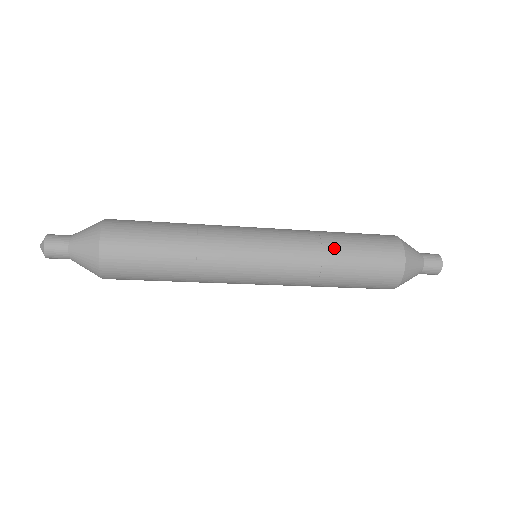
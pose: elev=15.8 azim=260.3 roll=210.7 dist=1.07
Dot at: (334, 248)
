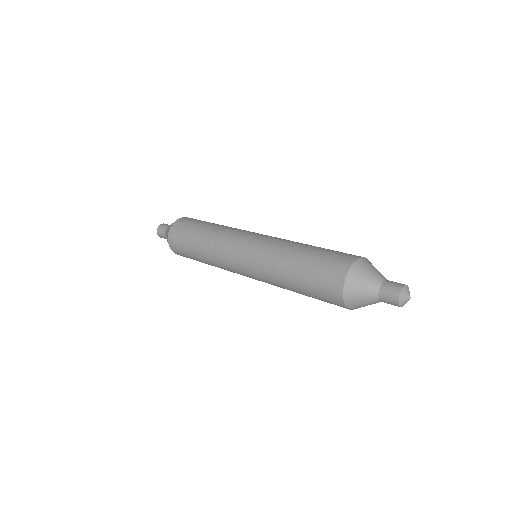
Dot at: (287, 283)
